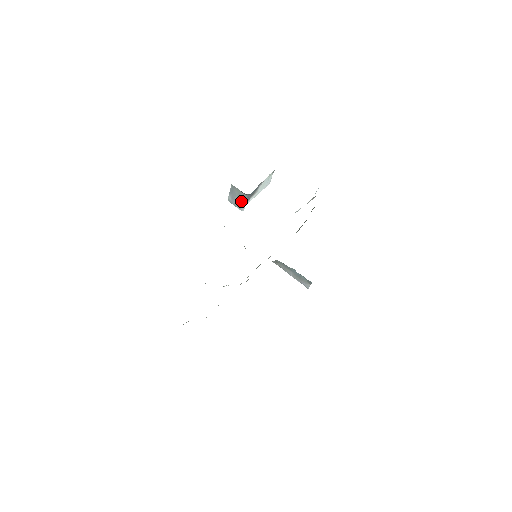
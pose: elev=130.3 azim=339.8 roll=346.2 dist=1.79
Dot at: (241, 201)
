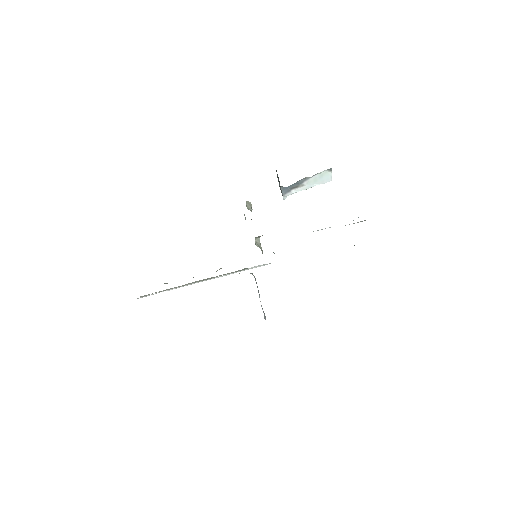
Dot at: occluded
